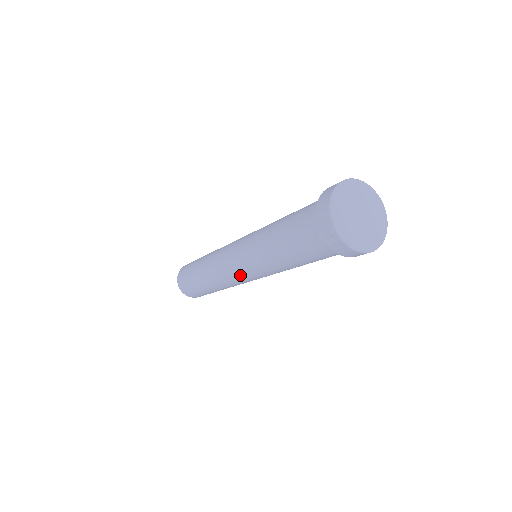
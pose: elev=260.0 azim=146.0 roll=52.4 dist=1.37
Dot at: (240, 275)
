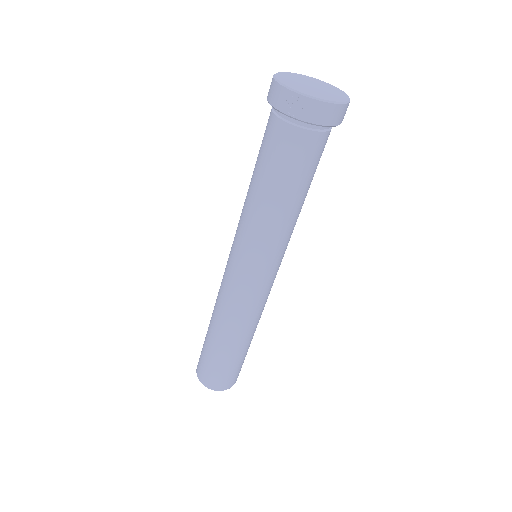
Dot at: (250, 280)
